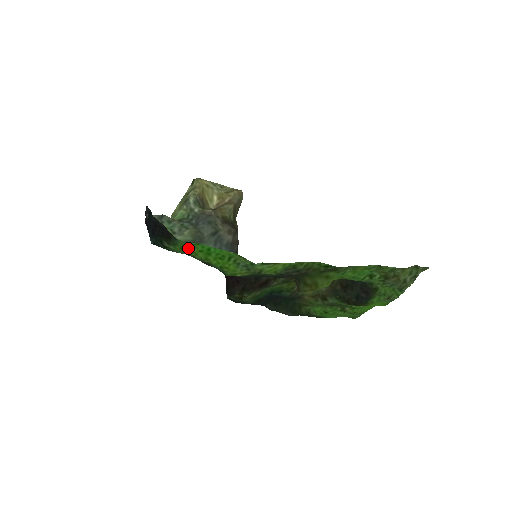
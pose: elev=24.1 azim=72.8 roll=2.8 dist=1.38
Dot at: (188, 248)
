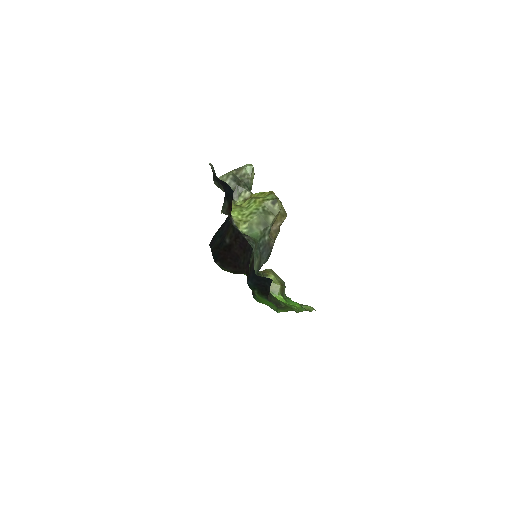
Dot at: occluded
